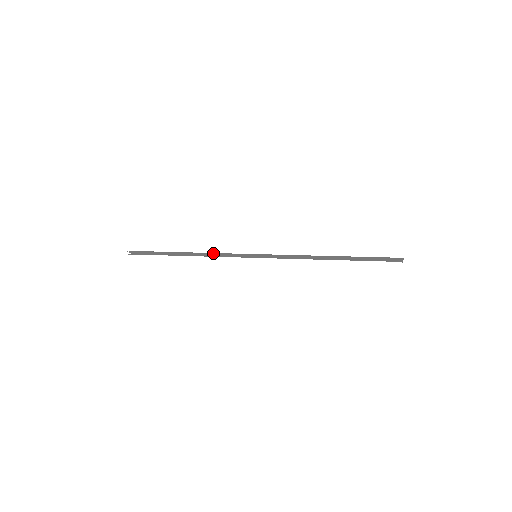
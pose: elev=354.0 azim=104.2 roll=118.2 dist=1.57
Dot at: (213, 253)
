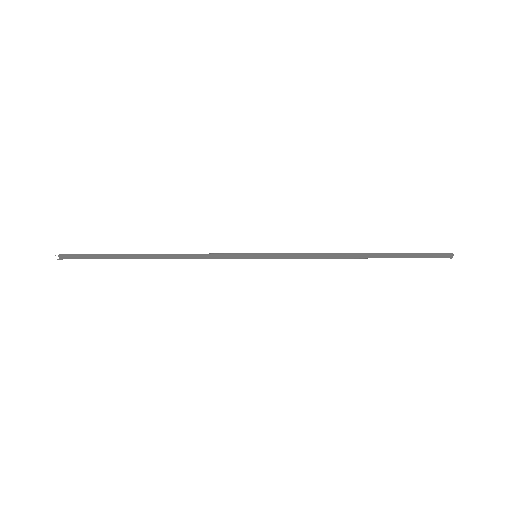
Dot at: (192, 254)
